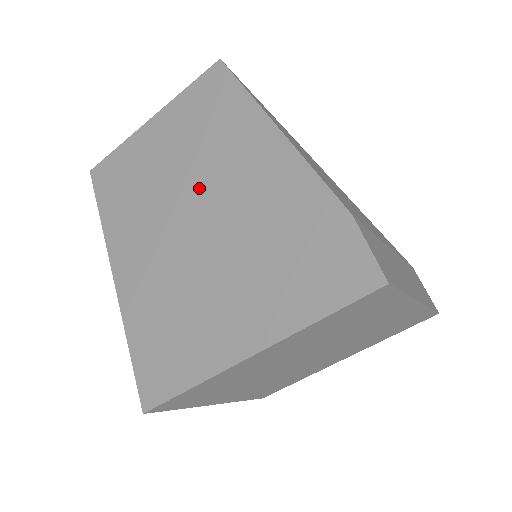
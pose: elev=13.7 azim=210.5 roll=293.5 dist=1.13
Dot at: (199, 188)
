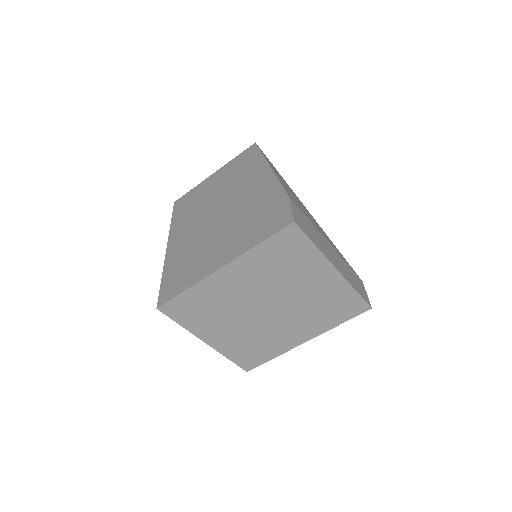
Dot at: (225, 199)
